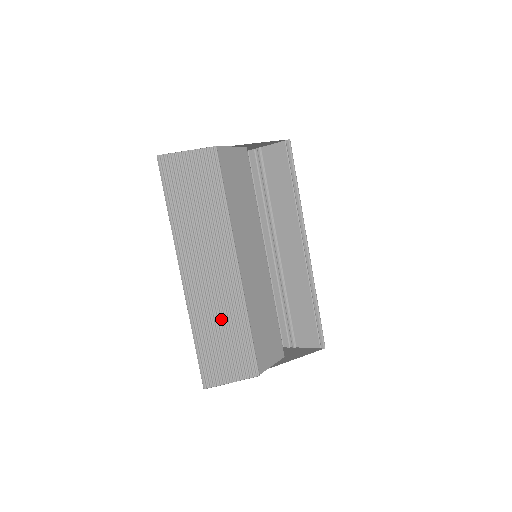
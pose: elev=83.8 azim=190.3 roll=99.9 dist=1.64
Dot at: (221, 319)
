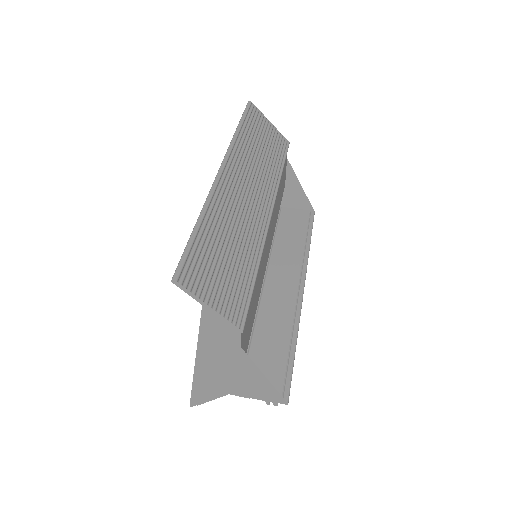
Dot at: (234, 236)
